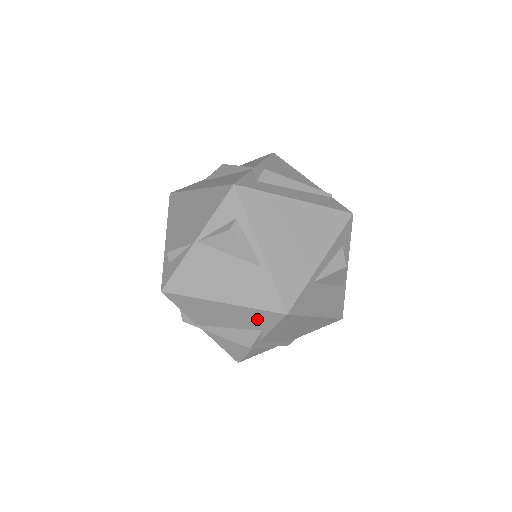
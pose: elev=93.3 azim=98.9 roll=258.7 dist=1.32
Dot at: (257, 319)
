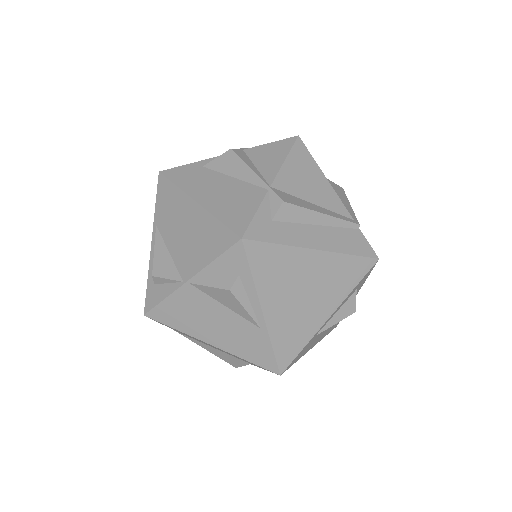
Dot at: occluded
